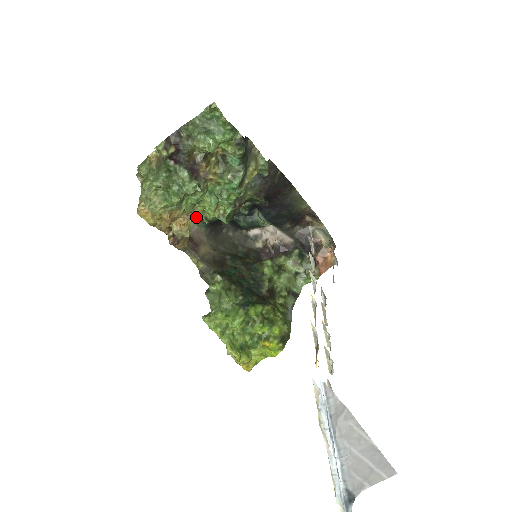
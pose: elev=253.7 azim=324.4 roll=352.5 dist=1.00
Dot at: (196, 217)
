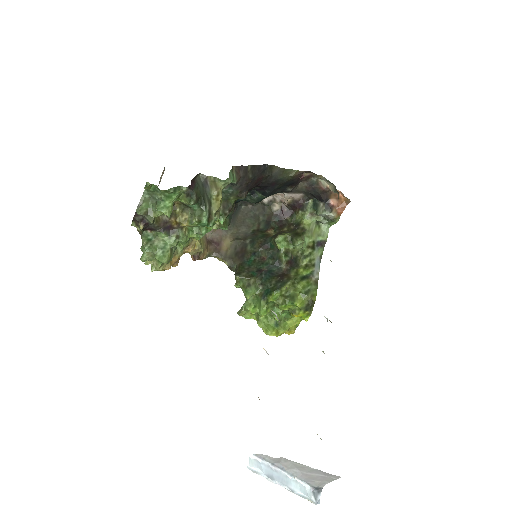
Dot at: occluded
